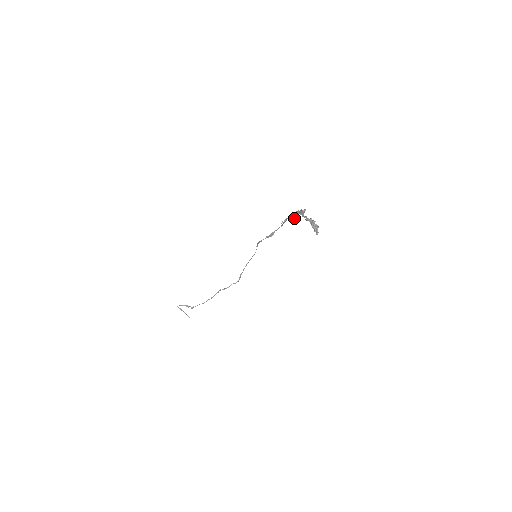
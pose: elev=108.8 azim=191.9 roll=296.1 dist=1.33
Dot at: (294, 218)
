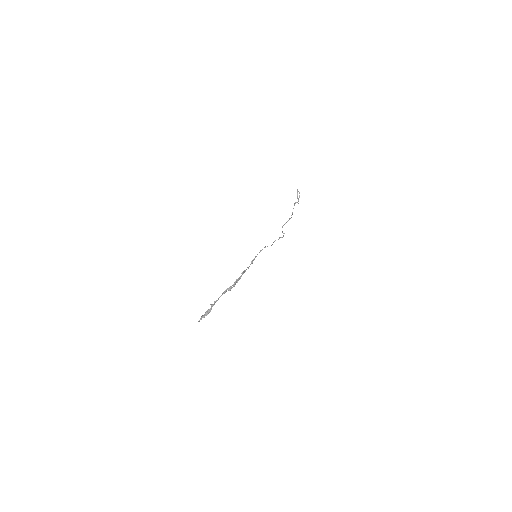
Dot at: occluded
